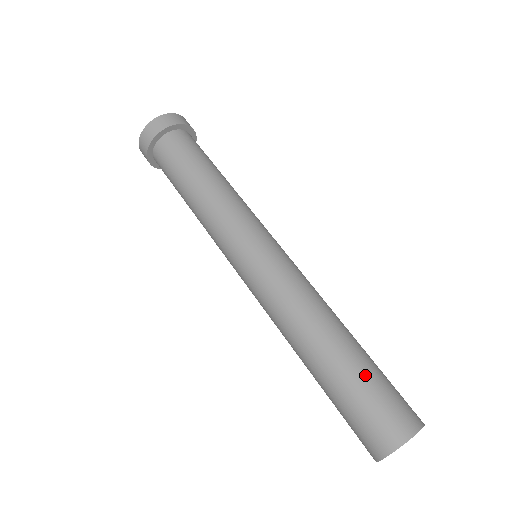
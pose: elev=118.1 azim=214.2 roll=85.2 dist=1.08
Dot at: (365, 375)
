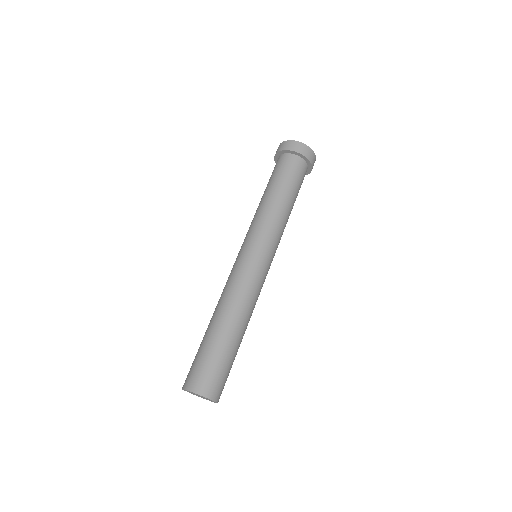
Dot at: (227, 356)
